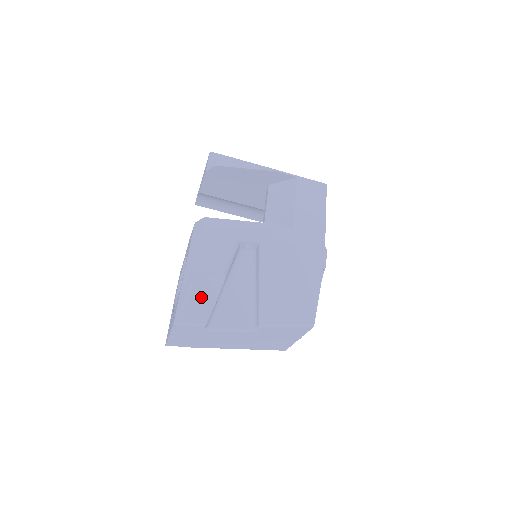
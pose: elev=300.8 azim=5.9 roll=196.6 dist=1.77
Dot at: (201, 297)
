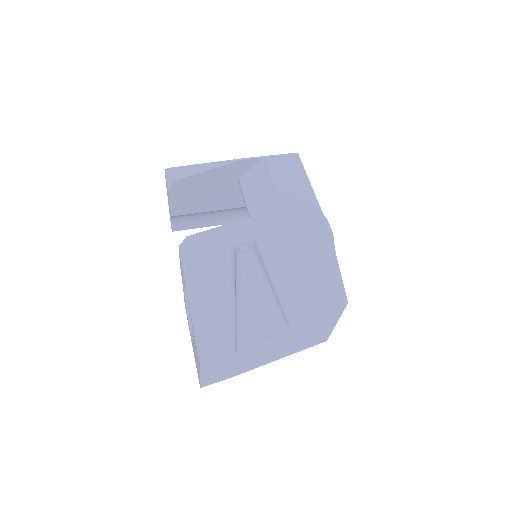
Dot at: (217, 321)
